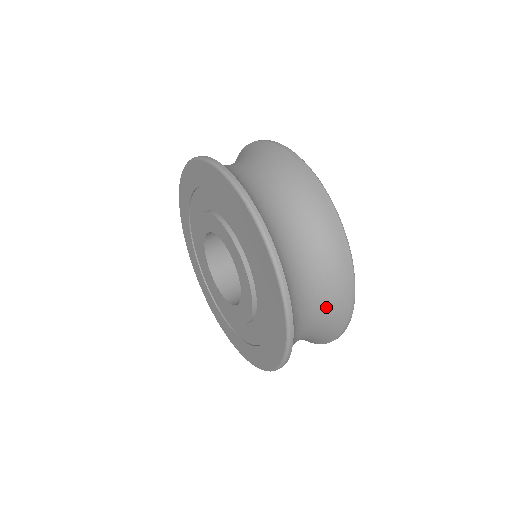
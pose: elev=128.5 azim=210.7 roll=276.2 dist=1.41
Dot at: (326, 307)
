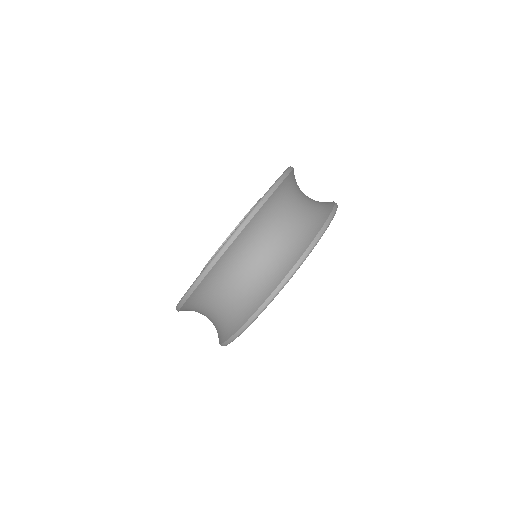
Dot at: (254, 285)
